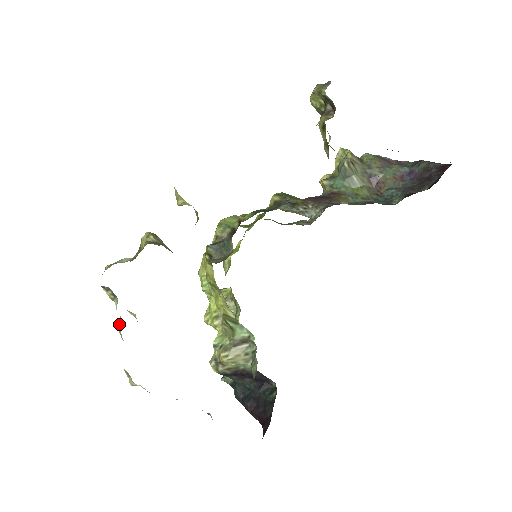
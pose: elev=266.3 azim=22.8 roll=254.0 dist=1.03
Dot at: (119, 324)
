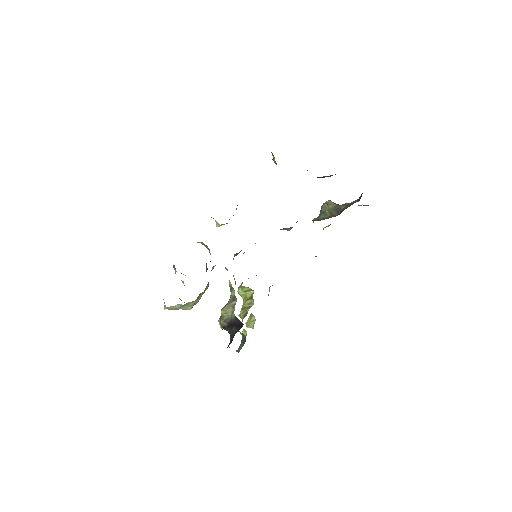
Dot at: occluded
